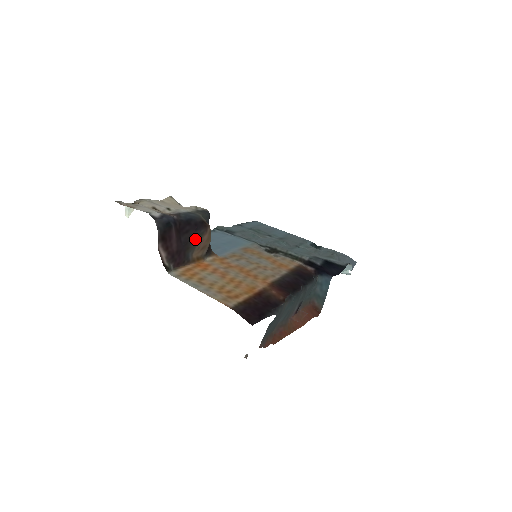
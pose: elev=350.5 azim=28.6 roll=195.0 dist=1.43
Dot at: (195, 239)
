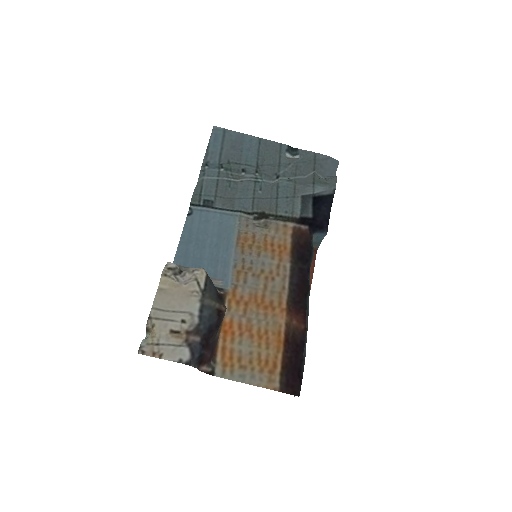
Dot at: (218, 329)
